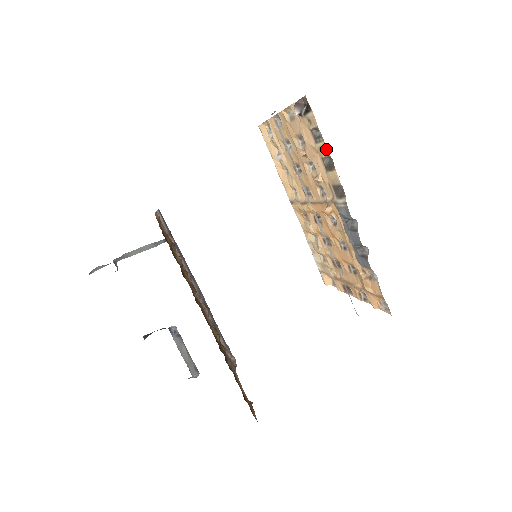
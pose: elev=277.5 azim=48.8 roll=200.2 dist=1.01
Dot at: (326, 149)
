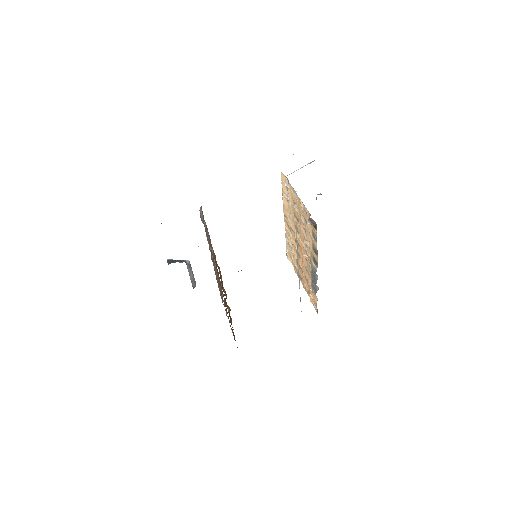
Dot at: occluded
